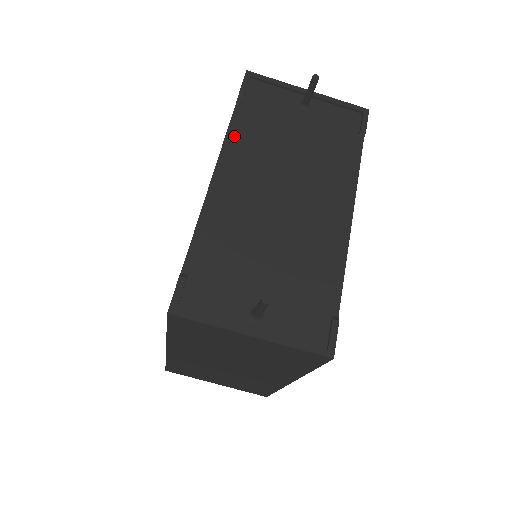
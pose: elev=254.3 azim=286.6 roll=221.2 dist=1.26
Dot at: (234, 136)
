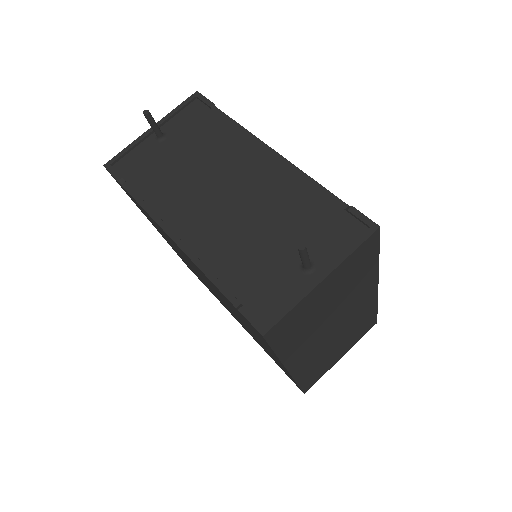
Dot at: (150, 205)
